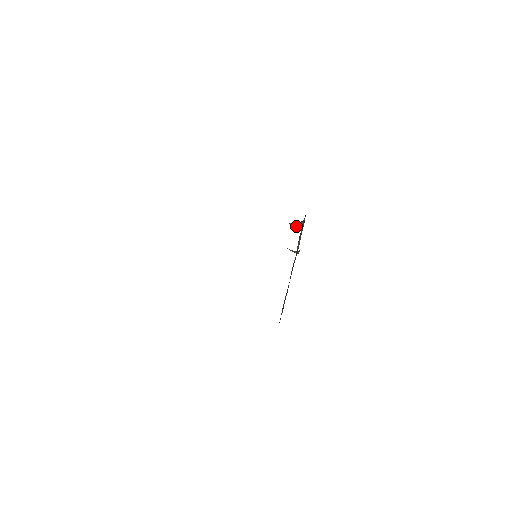
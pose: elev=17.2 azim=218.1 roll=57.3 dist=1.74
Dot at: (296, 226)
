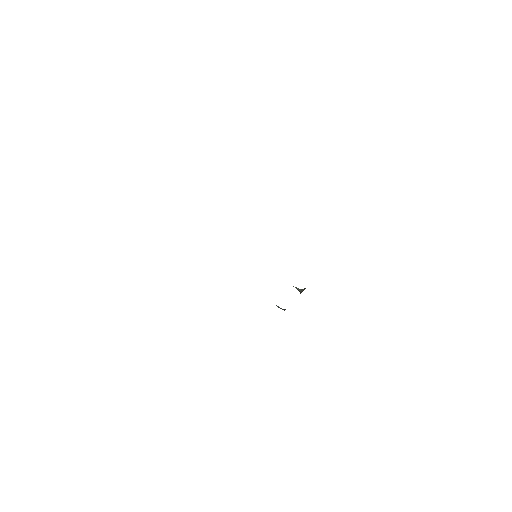
Dot at: (299, 289)
